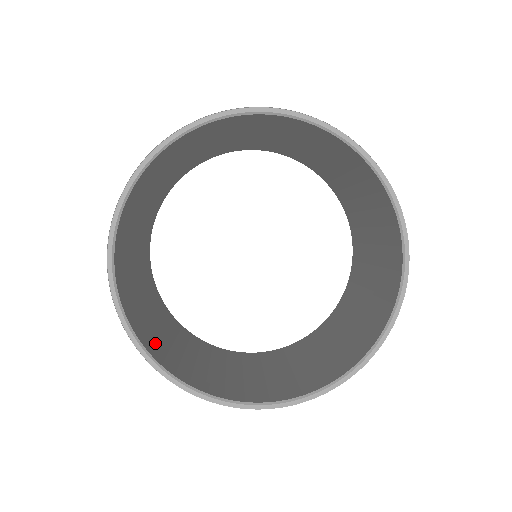
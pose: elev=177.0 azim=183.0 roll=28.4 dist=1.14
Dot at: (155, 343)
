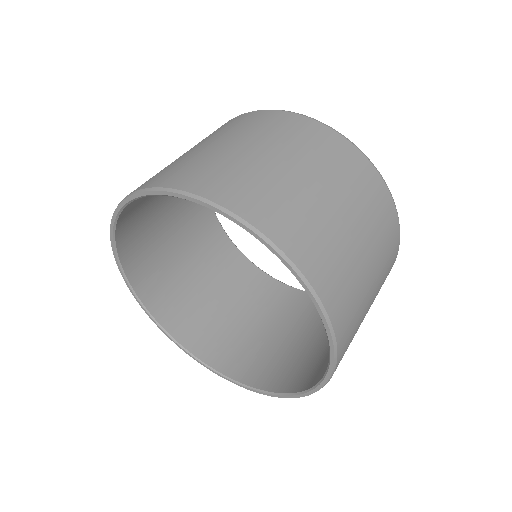
Dot at: (168, 297)
